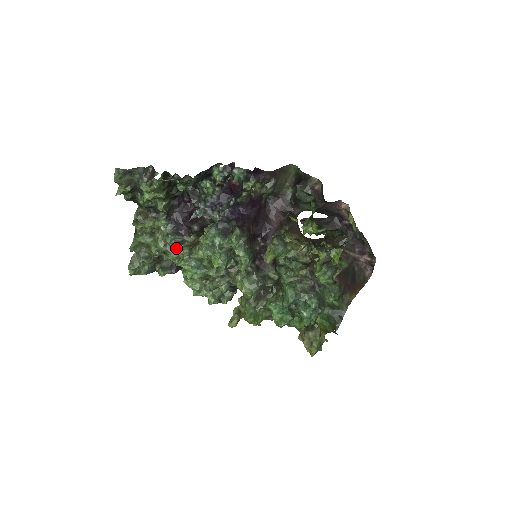
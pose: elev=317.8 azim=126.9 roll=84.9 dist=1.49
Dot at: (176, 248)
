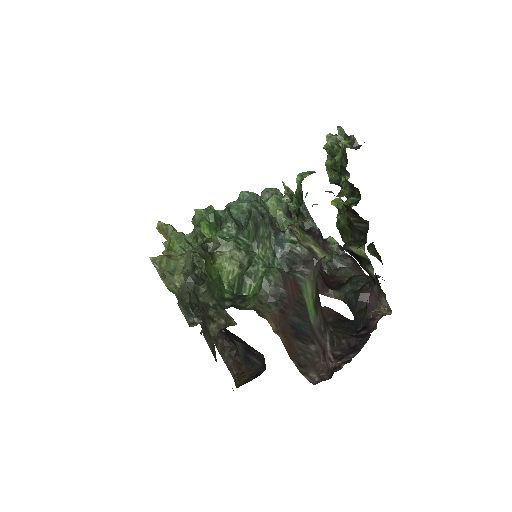
Dot at: occluded
